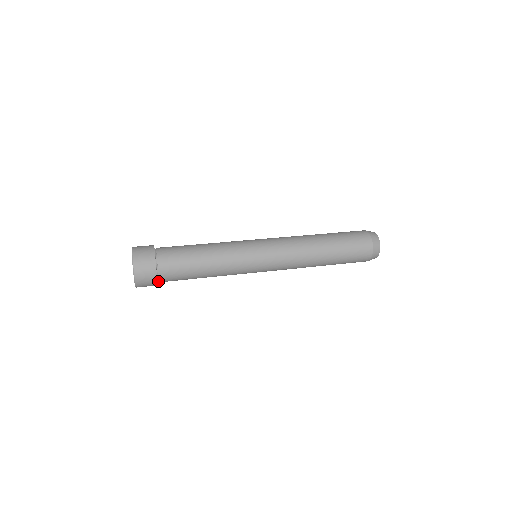
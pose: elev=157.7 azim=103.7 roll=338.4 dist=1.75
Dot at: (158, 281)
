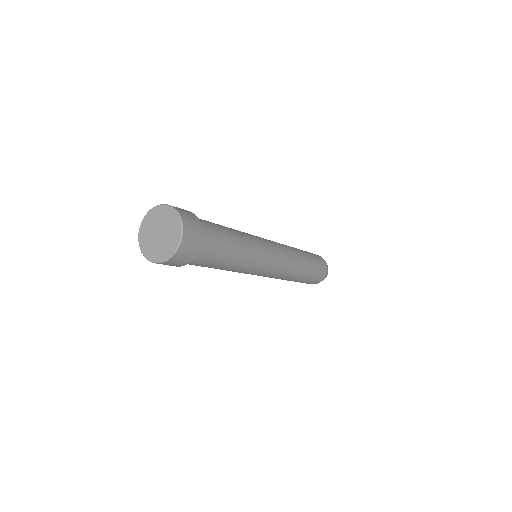
Dot at: occluded
